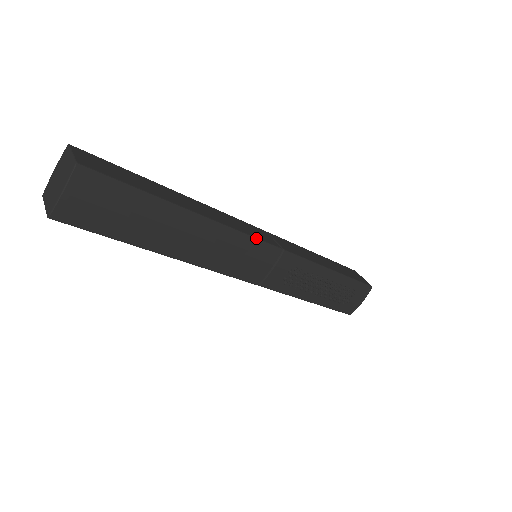
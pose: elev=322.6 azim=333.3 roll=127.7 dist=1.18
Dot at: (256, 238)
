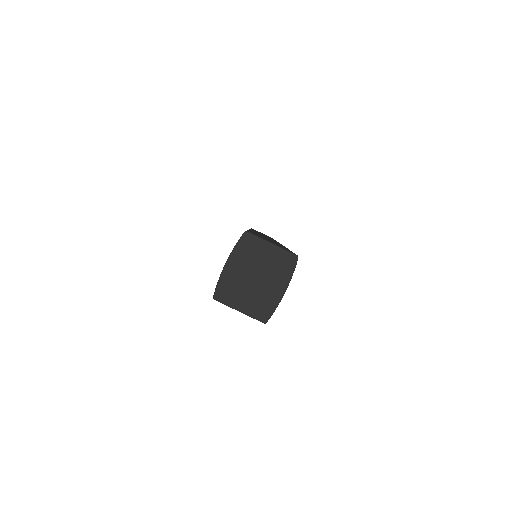
Dot at: occluded
